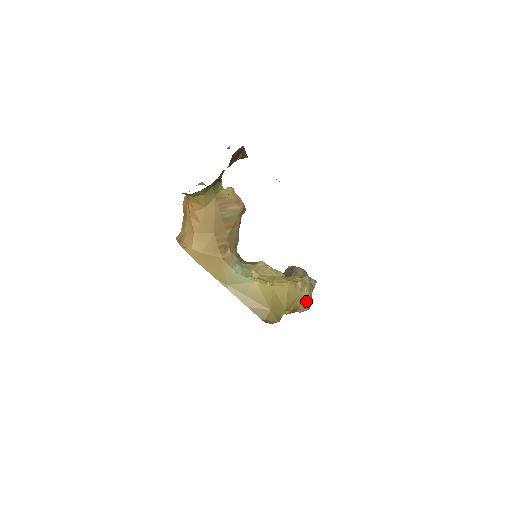
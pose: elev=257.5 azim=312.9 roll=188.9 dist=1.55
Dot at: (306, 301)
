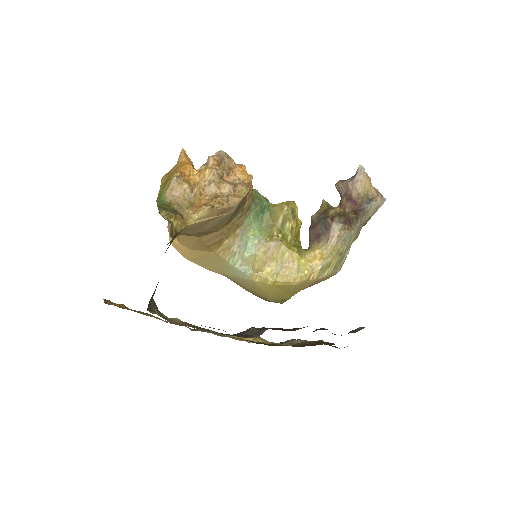
Dot at: (328, 277)
